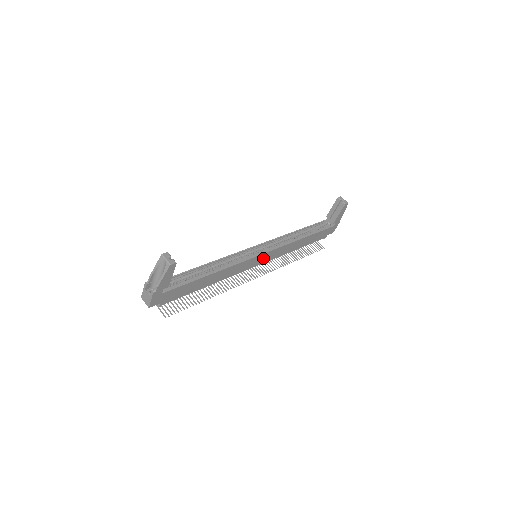
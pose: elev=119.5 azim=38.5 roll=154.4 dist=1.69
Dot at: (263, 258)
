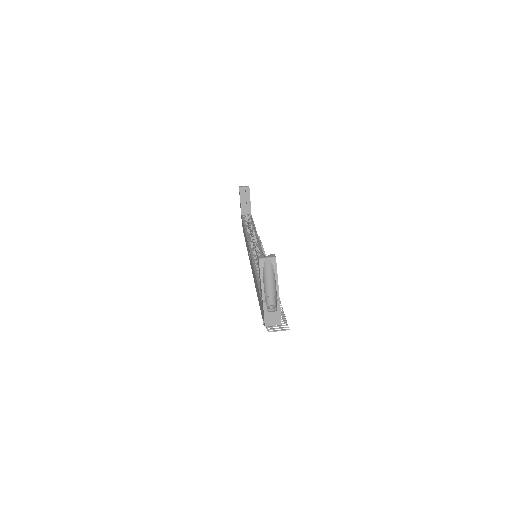
Dot at: occluded
